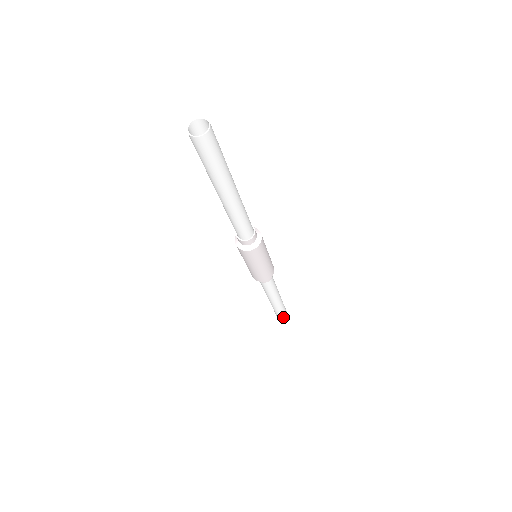
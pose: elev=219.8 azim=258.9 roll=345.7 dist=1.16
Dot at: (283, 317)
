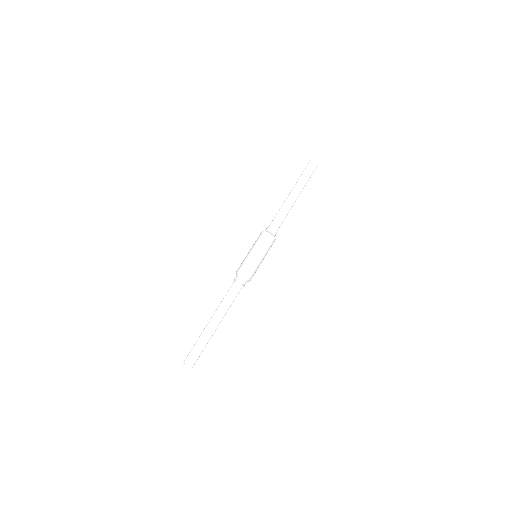
Dot at: (191, 363)
